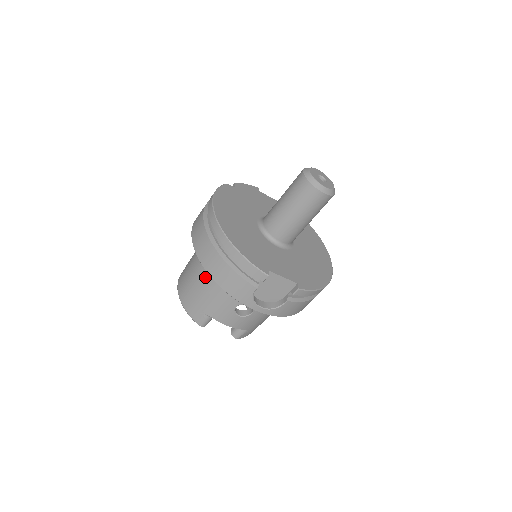
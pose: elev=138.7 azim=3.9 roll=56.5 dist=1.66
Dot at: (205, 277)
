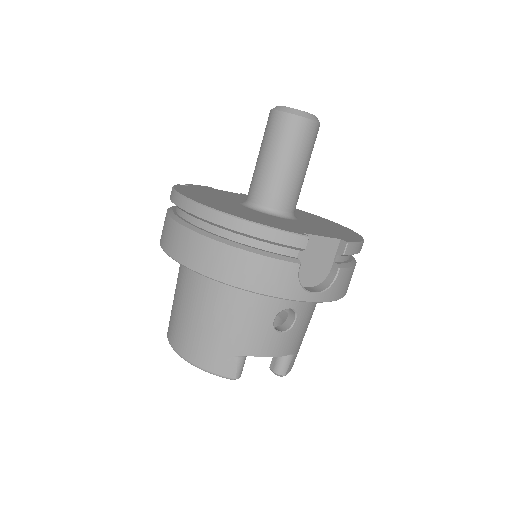
Dot at: (214, 302)
